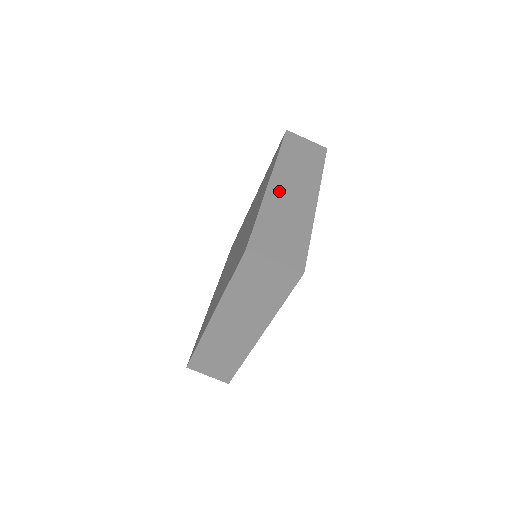
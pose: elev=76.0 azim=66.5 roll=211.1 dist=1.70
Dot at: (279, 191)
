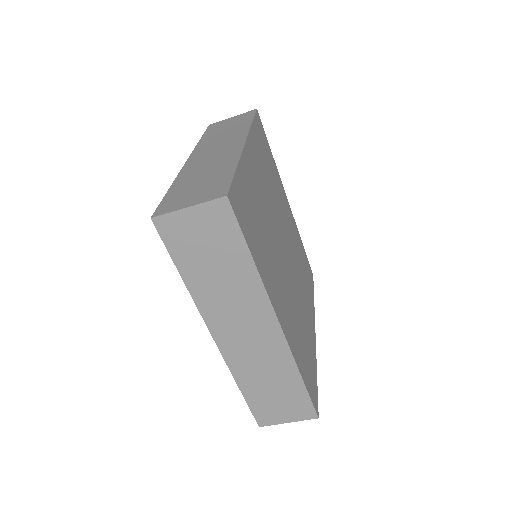
Dot at: (197, 161)
